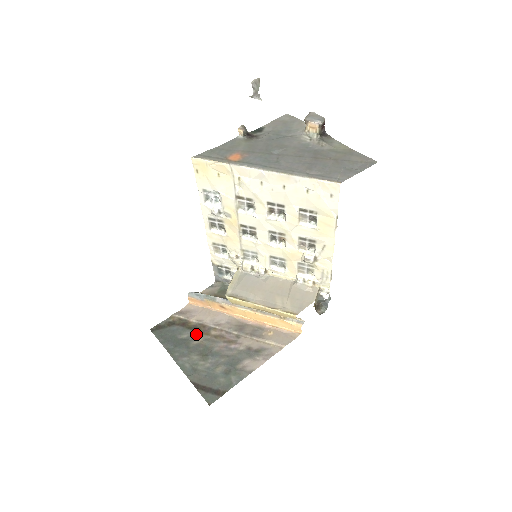
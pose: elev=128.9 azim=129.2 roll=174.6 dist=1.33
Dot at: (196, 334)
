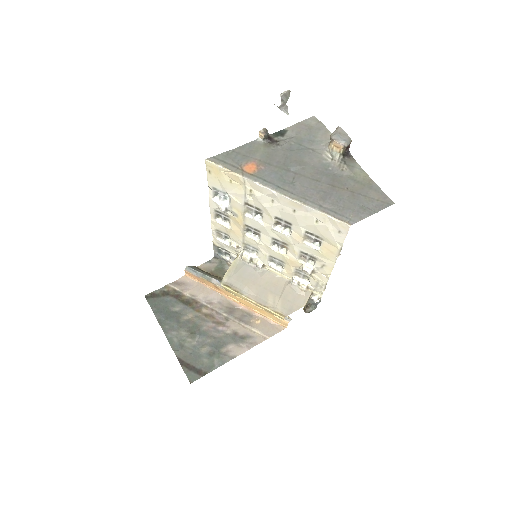
Dot at: (188, 309)
